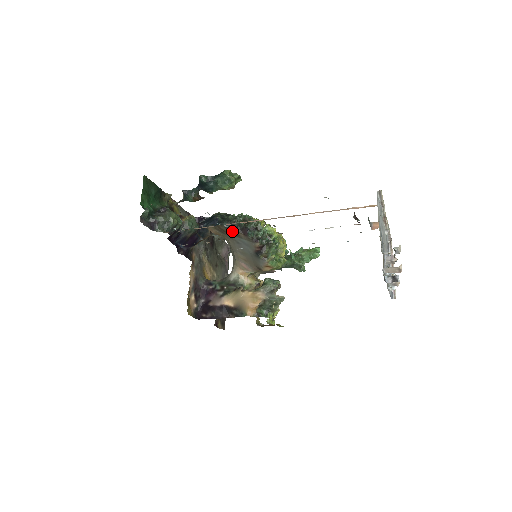
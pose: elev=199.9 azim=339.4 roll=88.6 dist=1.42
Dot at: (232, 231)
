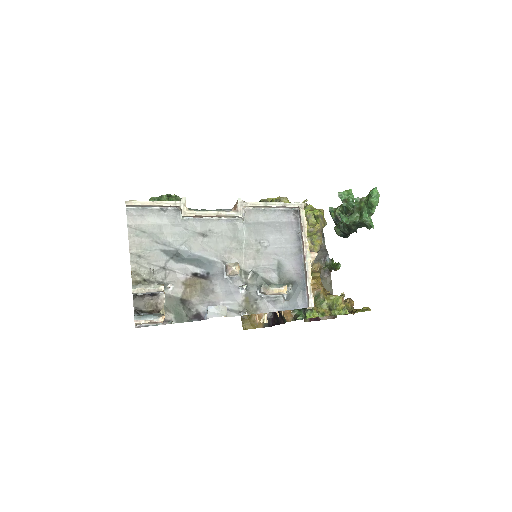
Dot at: occluded
